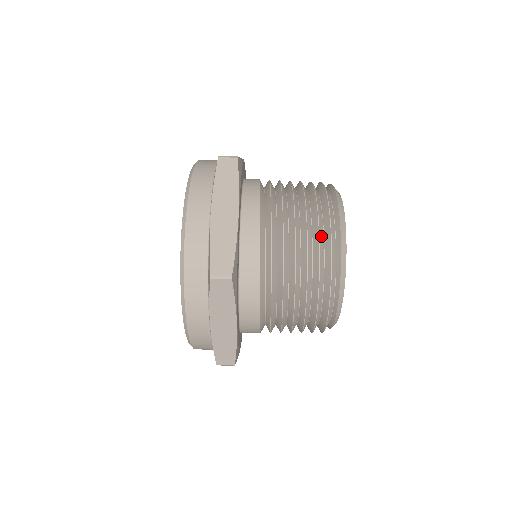
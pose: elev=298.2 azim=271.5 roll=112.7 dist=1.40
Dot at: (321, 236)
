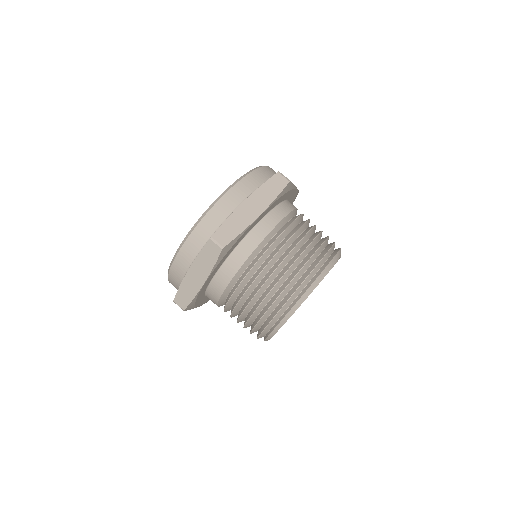
Dot at: (302, 271)
